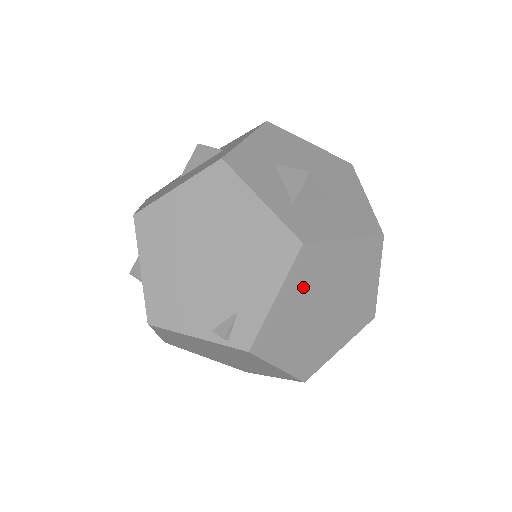
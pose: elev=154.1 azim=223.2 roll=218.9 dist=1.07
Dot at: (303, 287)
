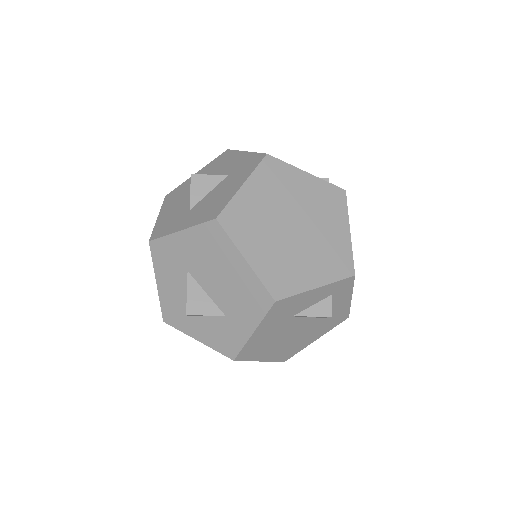
Dot at: occluded
